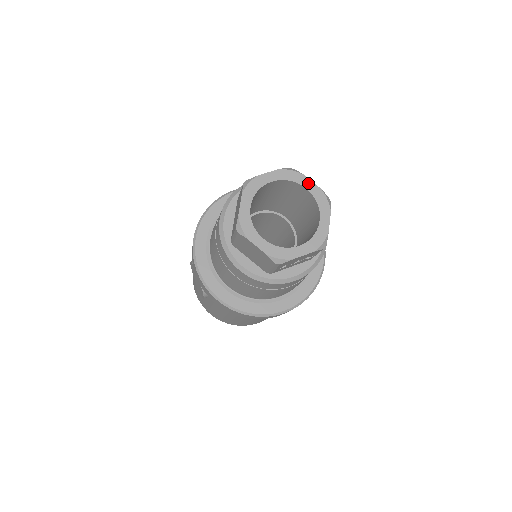
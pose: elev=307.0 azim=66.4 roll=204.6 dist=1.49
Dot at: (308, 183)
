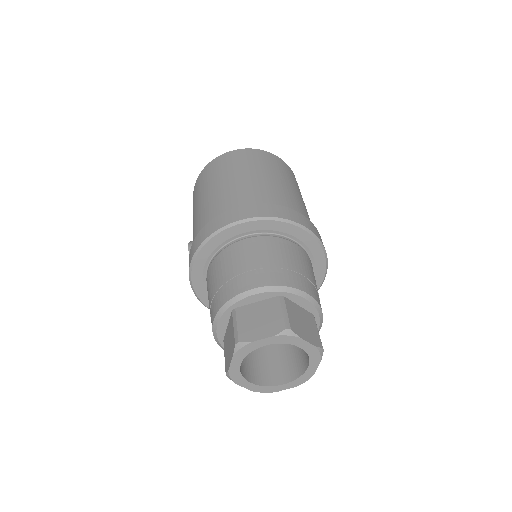
Dot at: (303, 344)
